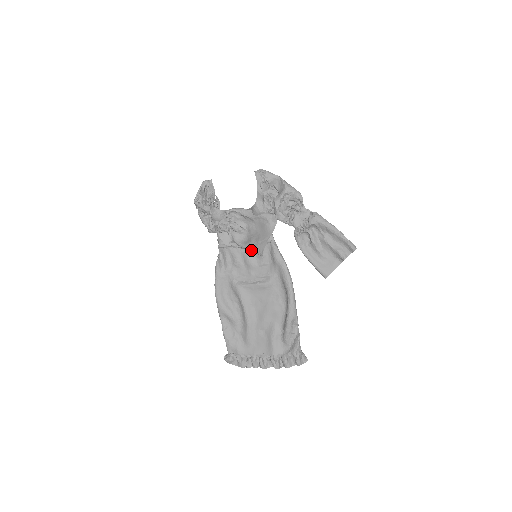
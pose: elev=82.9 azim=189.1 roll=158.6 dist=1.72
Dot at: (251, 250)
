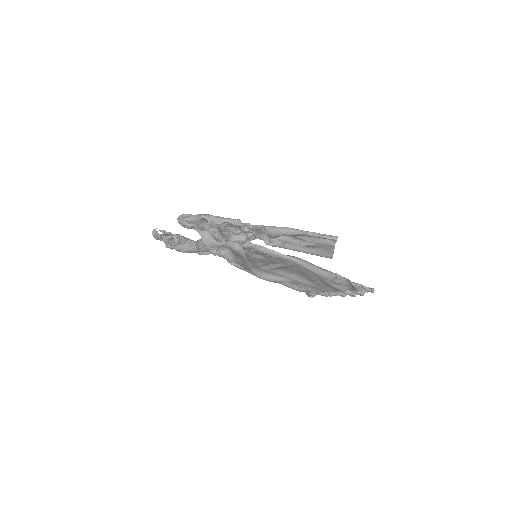
Dot at: (246, 269)
